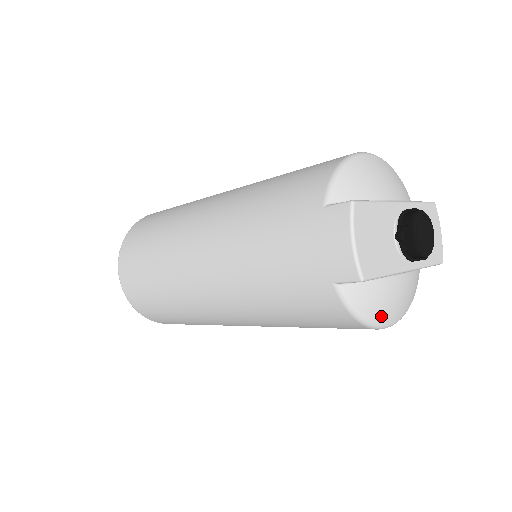
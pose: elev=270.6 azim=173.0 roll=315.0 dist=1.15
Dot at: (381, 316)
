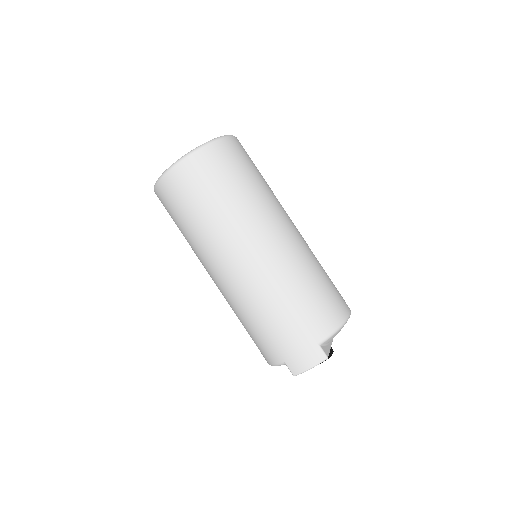
Dot at: occluded
